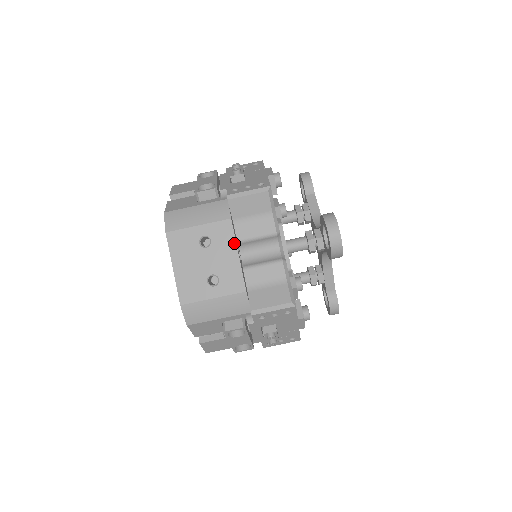
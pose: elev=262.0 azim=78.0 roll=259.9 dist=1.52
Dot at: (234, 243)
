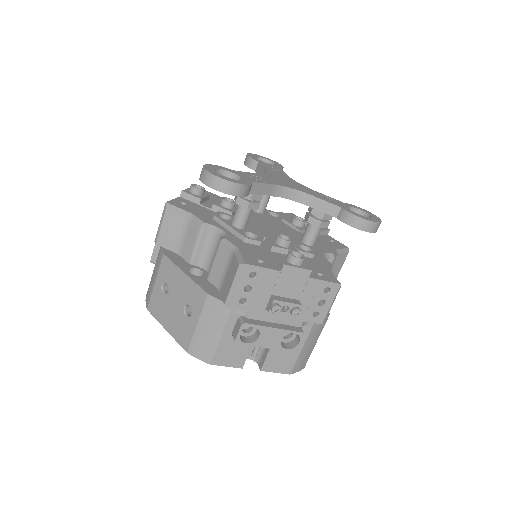
Dot at: (177, 268)
